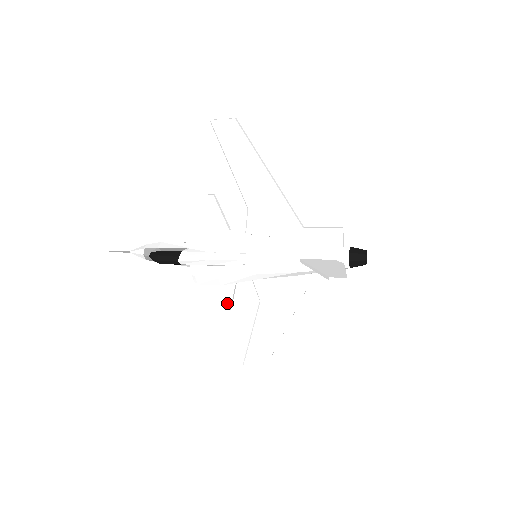
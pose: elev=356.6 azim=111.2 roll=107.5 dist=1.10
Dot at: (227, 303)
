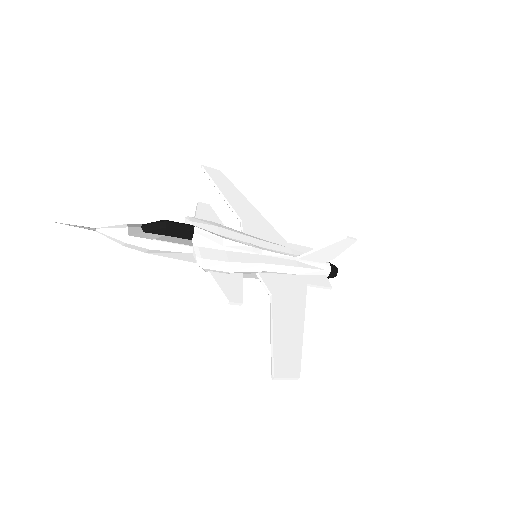
Dot at: (237, 295)
